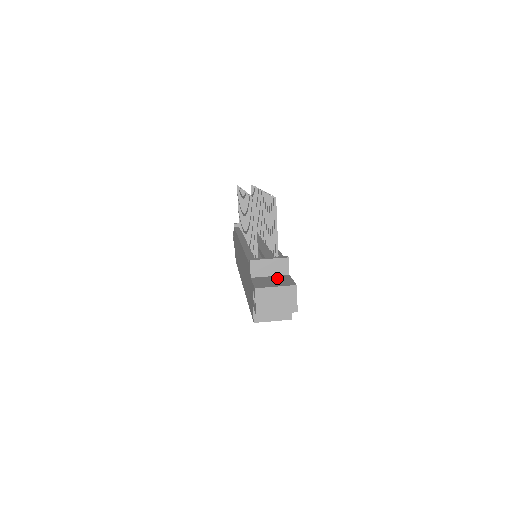
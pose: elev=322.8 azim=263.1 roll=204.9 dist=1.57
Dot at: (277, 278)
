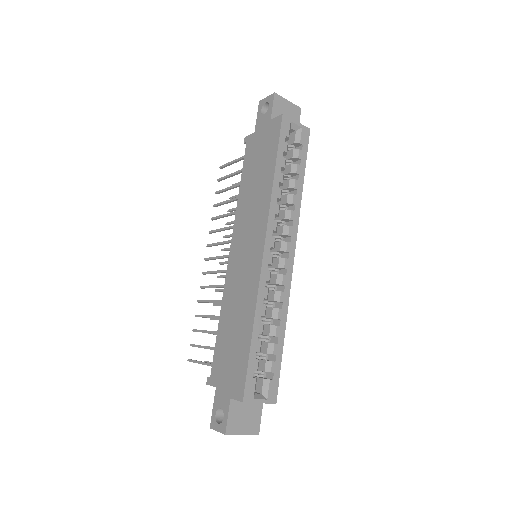
Dot at: occluded
